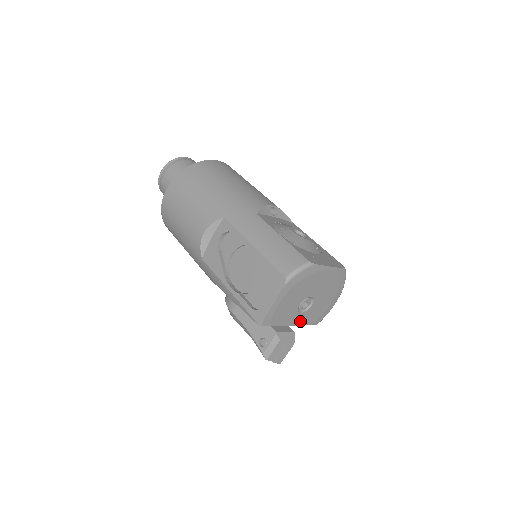
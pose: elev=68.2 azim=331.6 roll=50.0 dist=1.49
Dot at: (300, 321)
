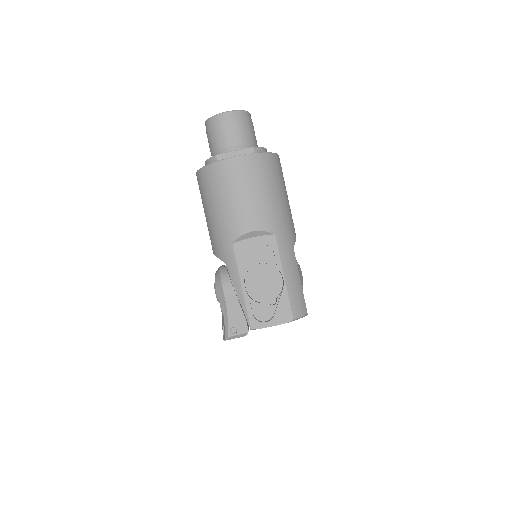
Dot at: occluded
